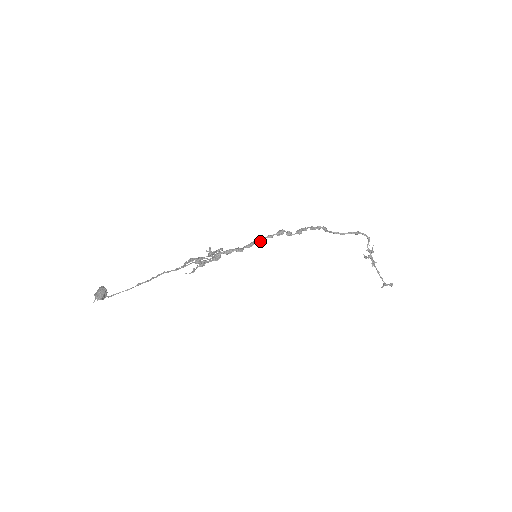
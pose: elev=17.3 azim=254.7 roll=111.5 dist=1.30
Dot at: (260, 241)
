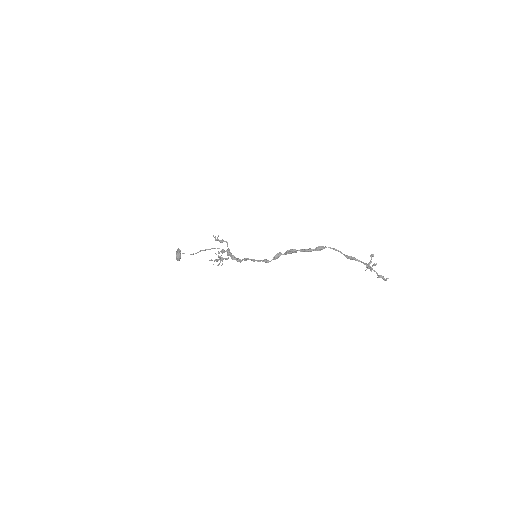
Dot at: occluded
